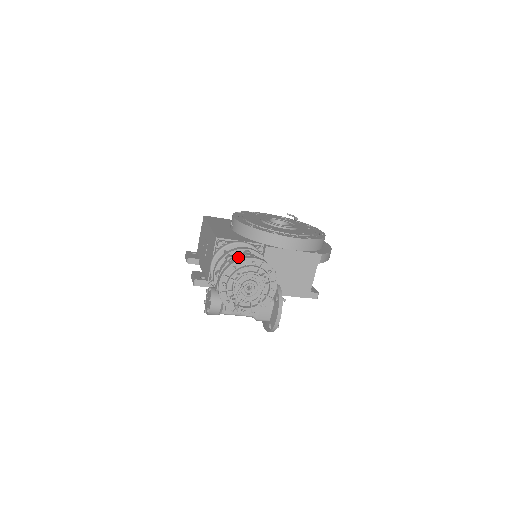
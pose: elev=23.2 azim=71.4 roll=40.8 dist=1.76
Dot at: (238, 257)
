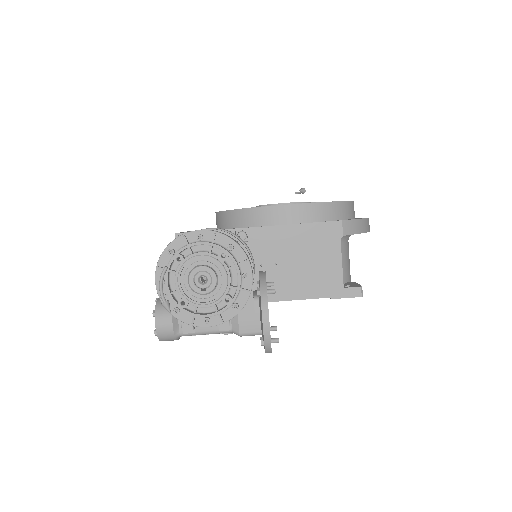
Dot at: occluded
